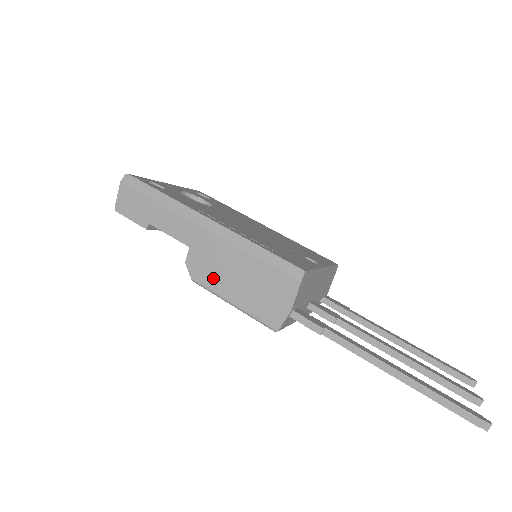
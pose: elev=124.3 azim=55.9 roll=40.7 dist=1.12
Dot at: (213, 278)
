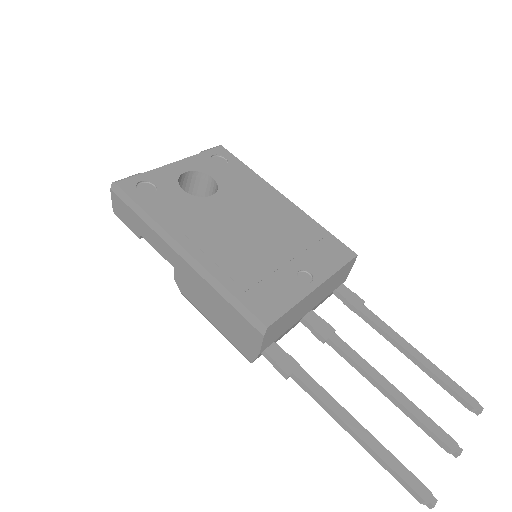
Dot at: (197, 301)
